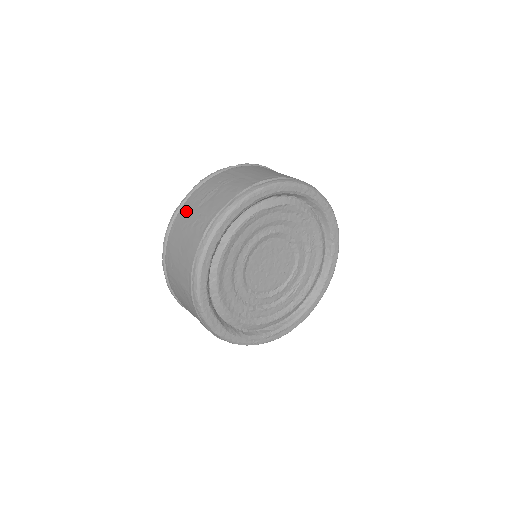
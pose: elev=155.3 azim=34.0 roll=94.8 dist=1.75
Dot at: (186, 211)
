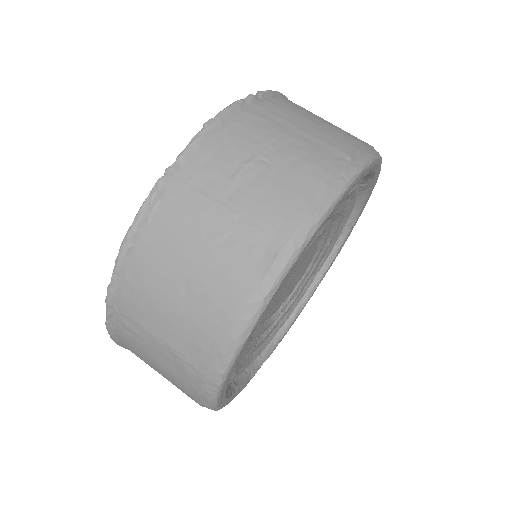
Dot at: (189, 198)
